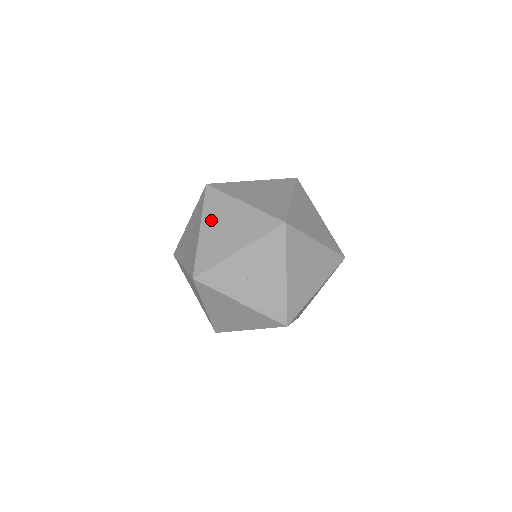
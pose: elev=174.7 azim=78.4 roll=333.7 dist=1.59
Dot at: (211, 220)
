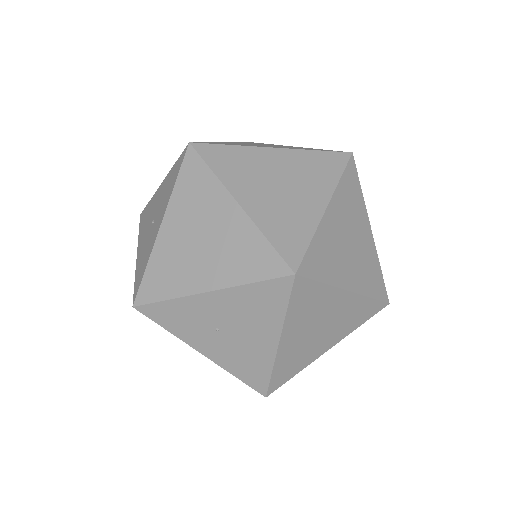
Dot at: (181, 216)
